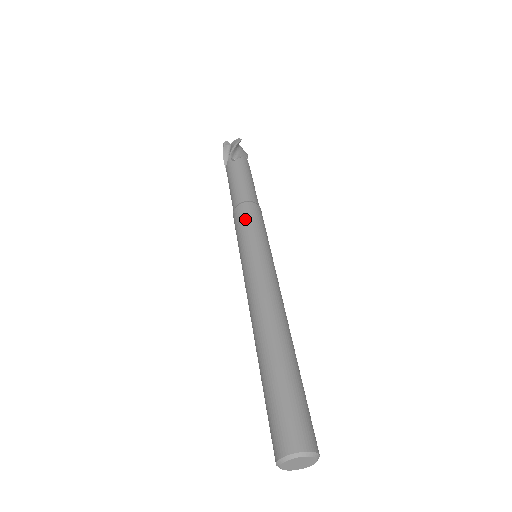
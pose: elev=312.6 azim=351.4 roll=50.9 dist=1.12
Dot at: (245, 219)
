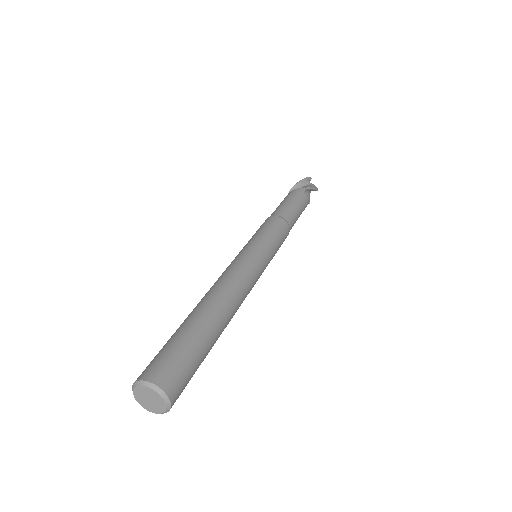
Dot at: (259, 228)
